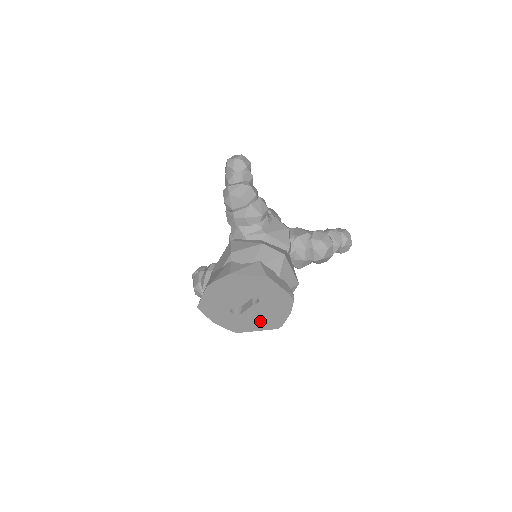
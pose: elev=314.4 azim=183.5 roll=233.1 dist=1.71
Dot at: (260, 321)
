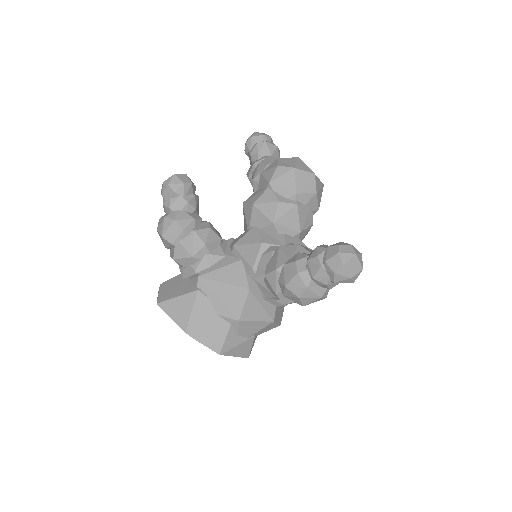
Dot at: occluded
